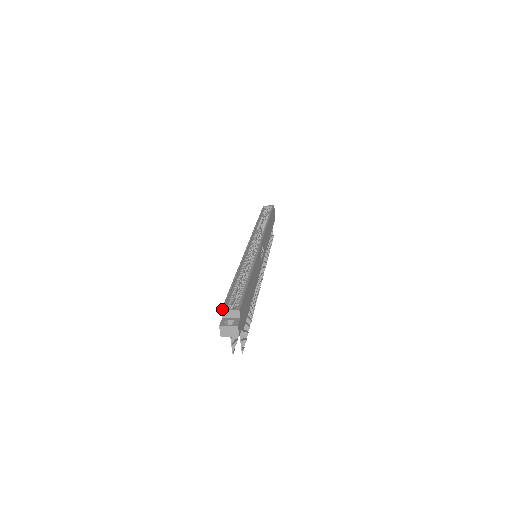
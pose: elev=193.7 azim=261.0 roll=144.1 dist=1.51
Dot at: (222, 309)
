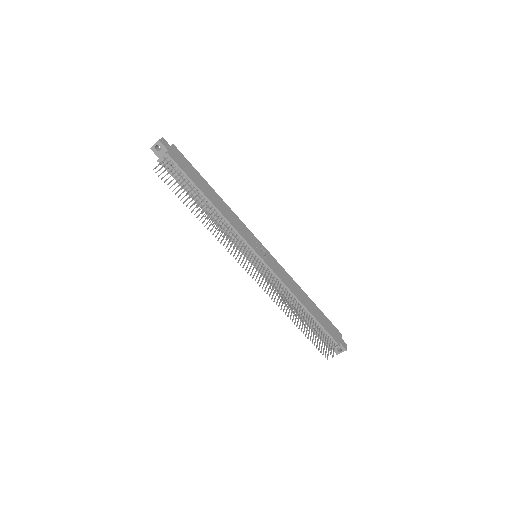
Dot at: occluded
